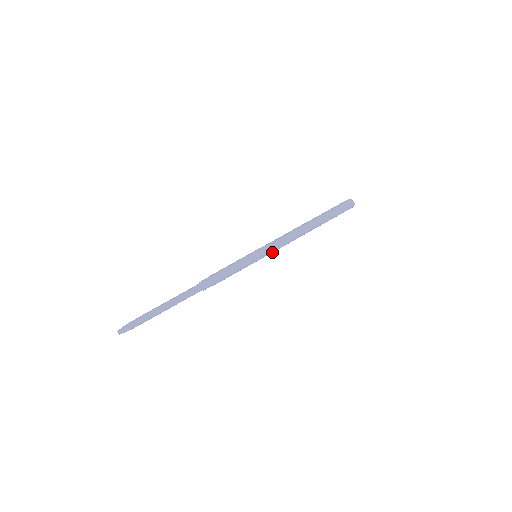
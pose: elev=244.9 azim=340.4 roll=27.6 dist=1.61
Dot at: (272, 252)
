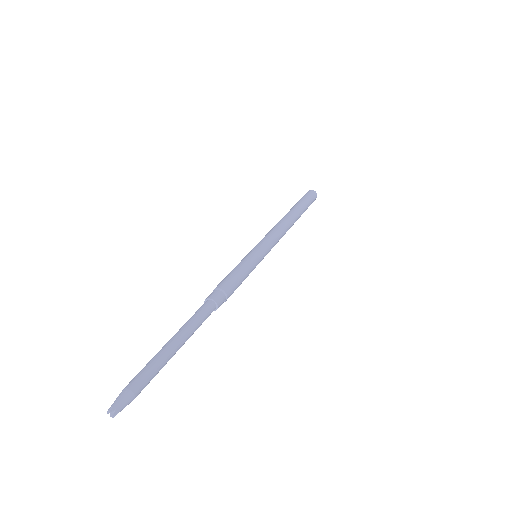
Dot at: occluded
